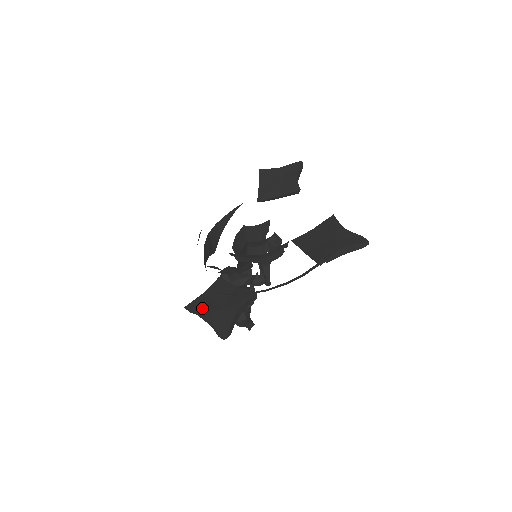
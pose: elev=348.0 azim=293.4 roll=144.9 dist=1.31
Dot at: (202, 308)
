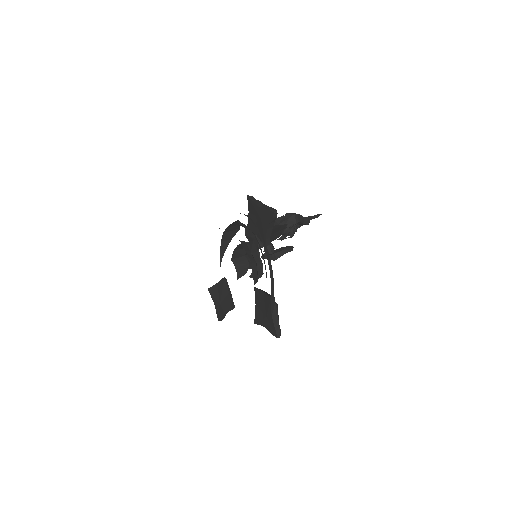
Dot at: (213, 296)
